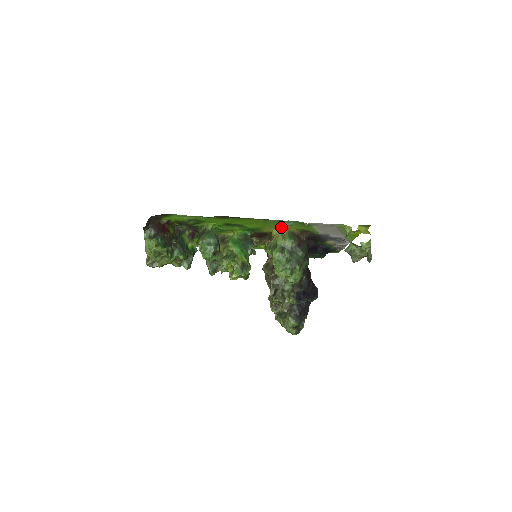
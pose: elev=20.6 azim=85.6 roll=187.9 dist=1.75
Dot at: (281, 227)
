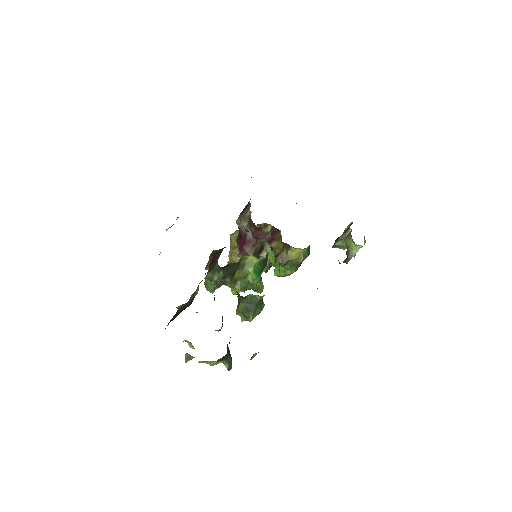
Dot at: occluded
